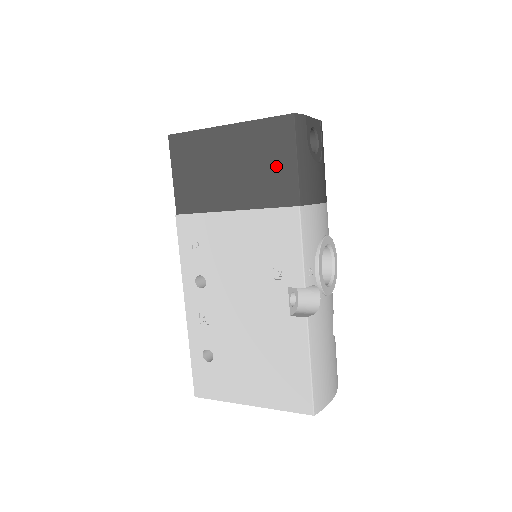
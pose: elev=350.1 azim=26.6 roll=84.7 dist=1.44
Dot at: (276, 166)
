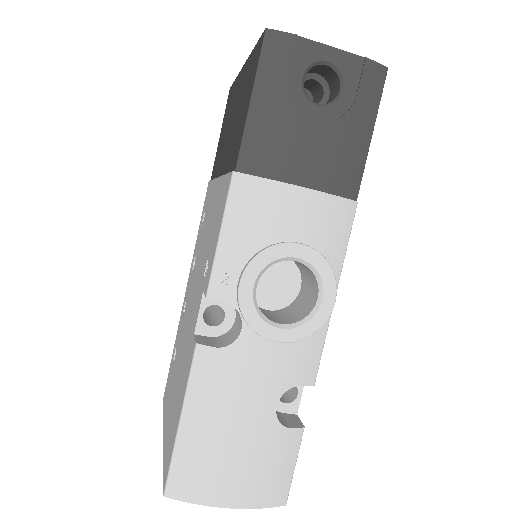
Dot at: (242, 113)
